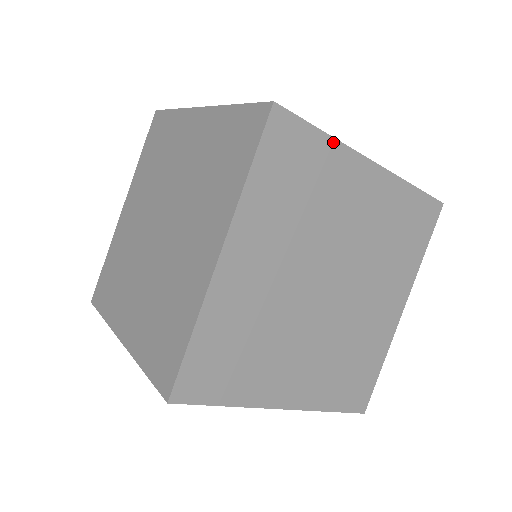
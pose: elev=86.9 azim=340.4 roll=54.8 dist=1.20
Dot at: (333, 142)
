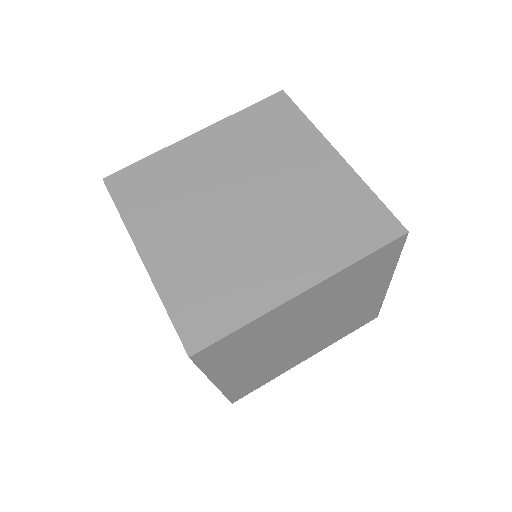
Dot at: (395, 265)
